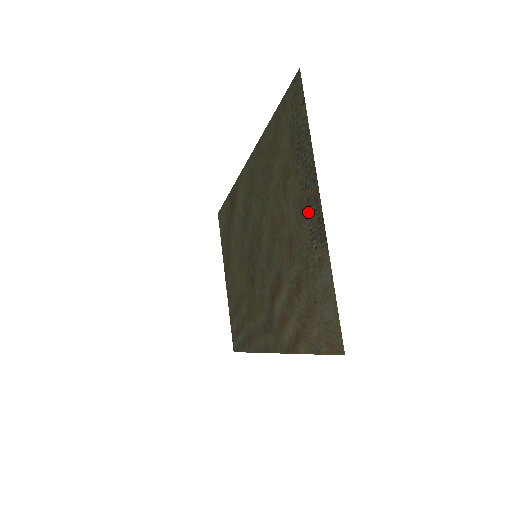
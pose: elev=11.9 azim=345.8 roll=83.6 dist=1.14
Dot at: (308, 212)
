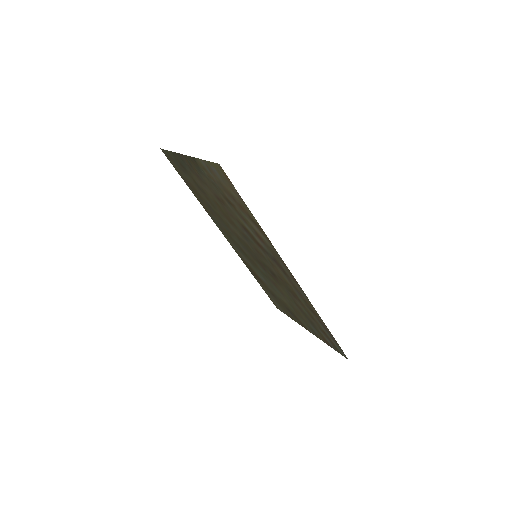
Dot at: (195, 170)
